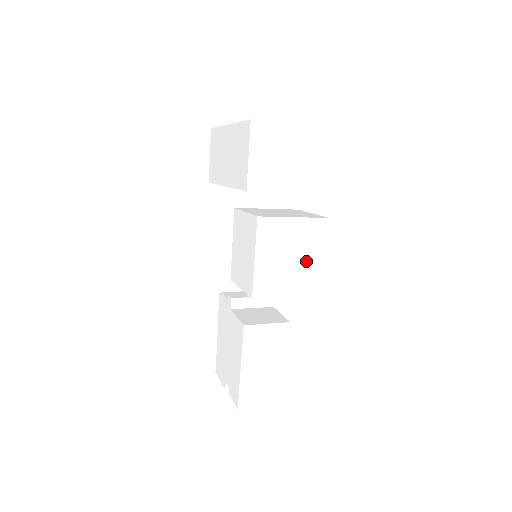
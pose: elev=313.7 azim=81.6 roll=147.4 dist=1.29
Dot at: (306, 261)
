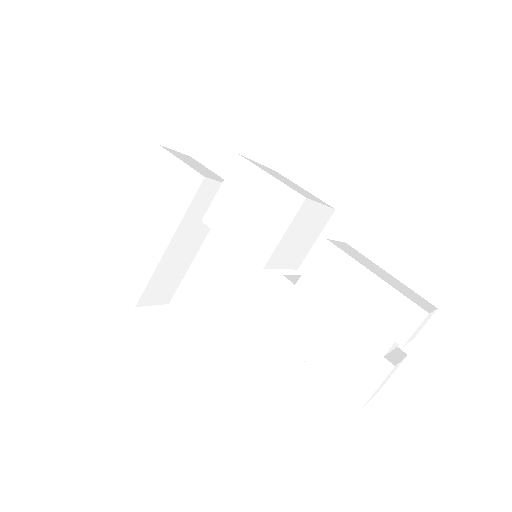
Dot at: occluded
